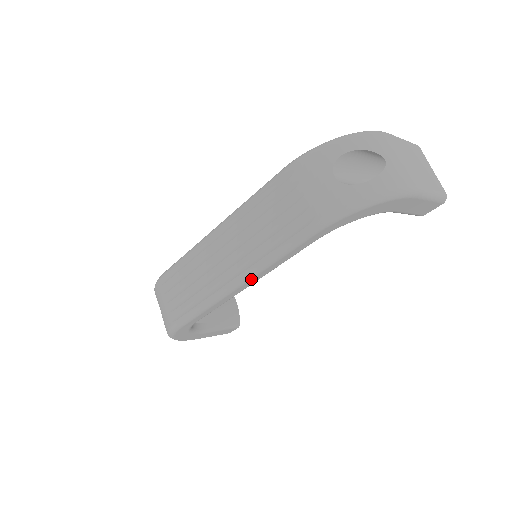
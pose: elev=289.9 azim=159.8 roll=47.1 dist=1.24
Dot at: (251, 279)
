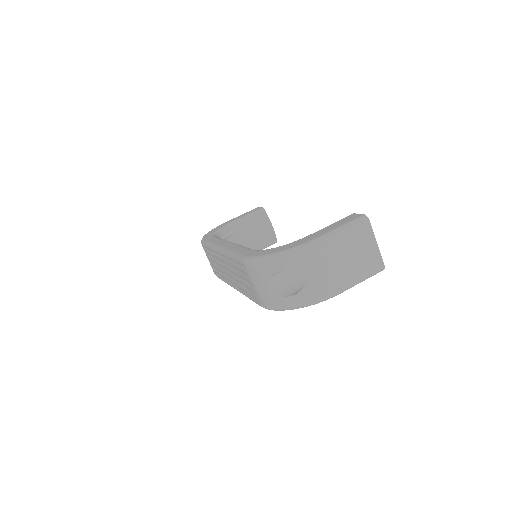
Dot at: occluded
